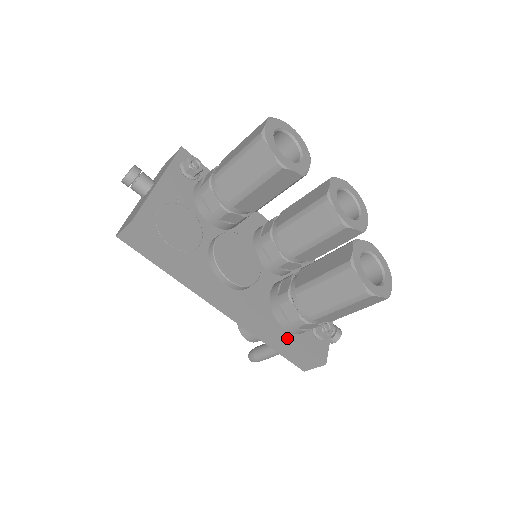
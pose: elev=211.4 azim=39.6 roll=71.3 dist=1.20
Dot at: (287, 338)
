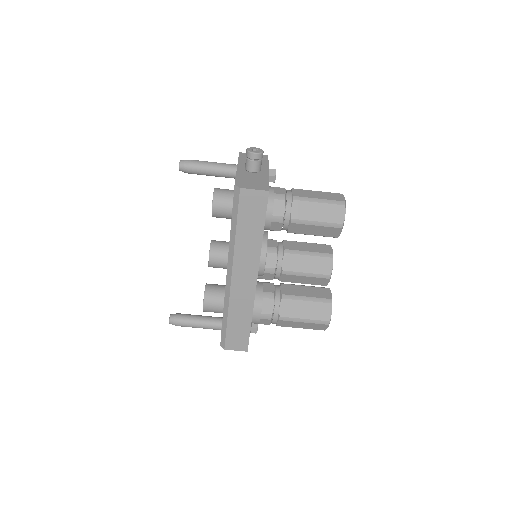
Dot at: (249, 322)
